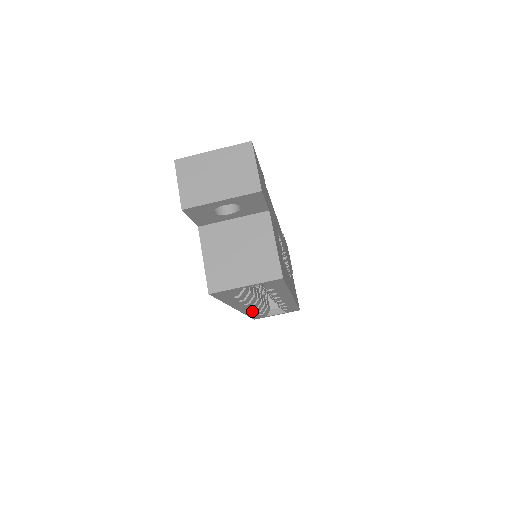
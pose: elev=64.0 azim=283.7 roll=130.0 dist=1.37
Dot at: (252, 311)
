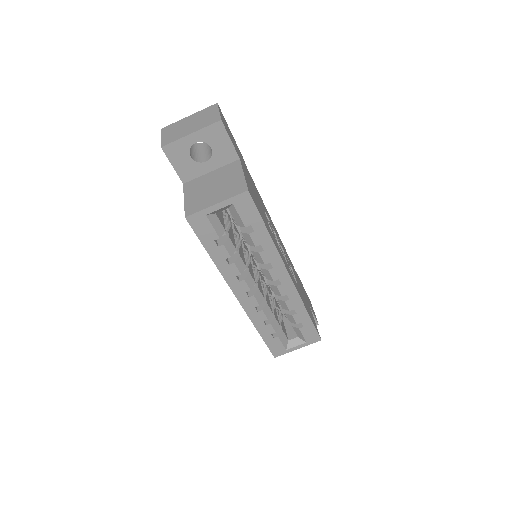
Dot at: (258, 315)
